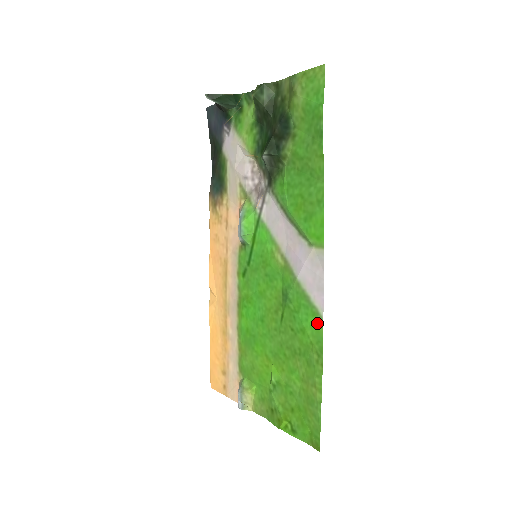
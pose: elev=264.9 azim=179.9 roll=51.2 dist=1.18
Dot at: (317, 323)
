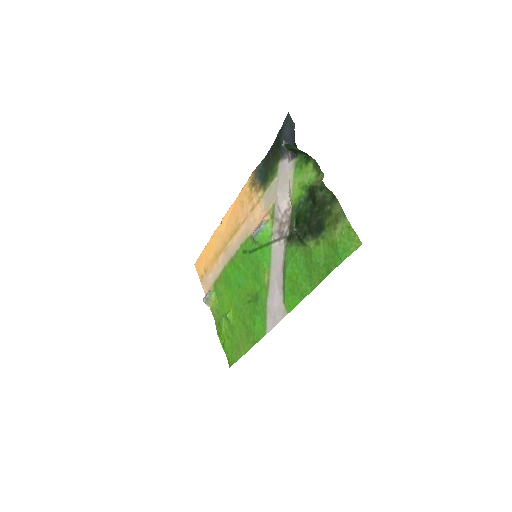
Dot at: (262, 331)
